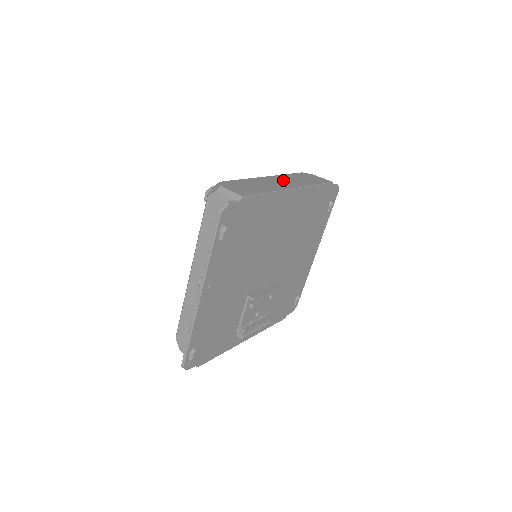
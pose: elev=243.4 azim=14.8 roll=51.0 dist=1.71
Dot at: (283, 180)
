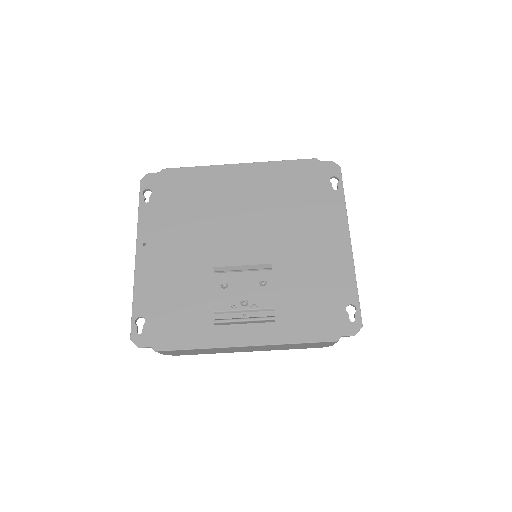
Dot at: occluded
